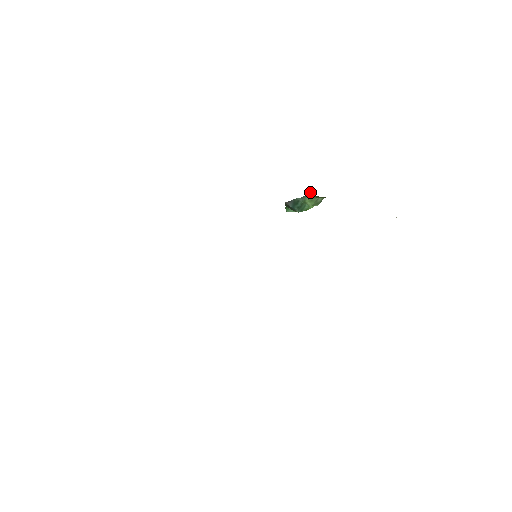
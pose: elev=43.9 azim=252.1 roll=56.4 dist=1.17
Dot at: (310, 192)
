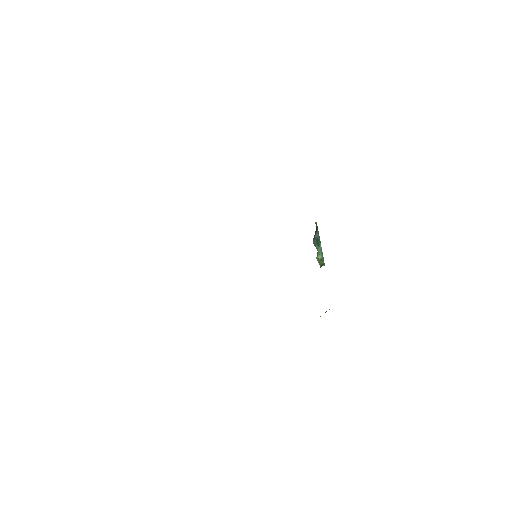
Dot at: occluded
